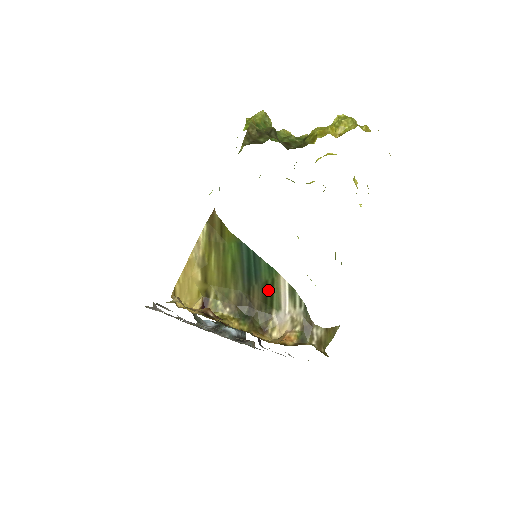
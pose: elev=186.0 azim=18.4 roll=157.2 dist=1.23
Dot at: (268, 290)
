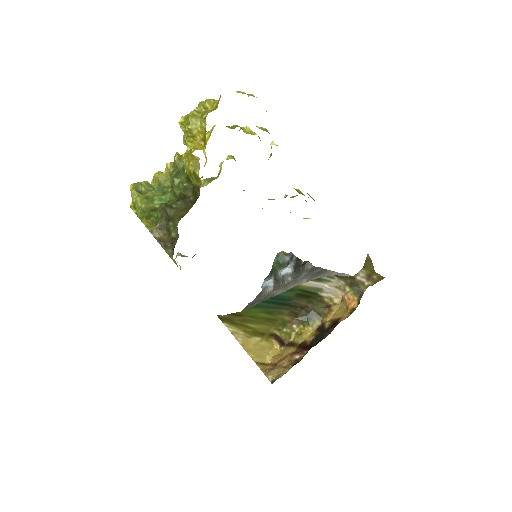
Dot at: (303, 294)
